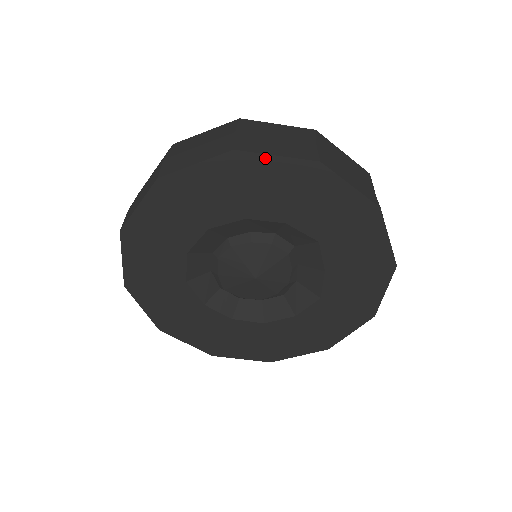
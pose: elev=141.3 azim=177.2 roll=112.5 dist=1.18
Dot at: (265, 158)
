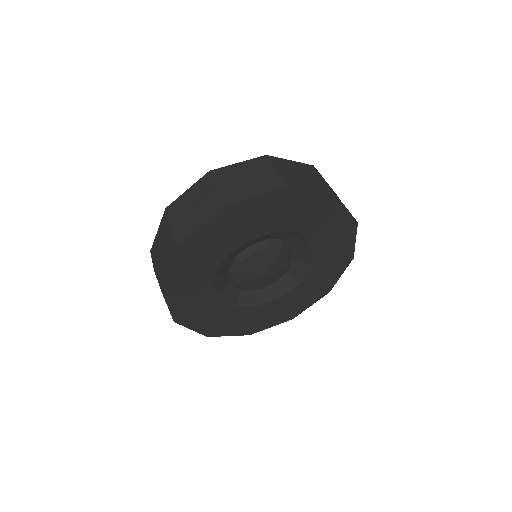
Dot at: (249, 200)
